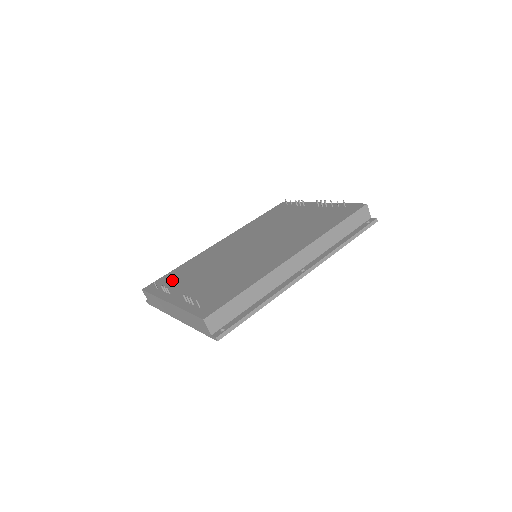
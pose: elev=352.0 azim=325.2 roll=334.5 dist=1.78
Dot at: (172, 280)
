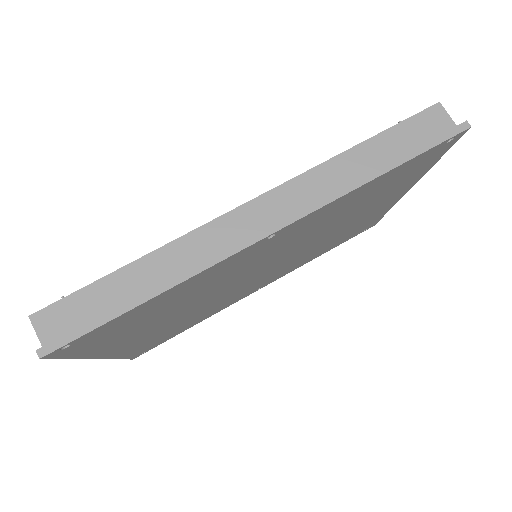
Dot at: occluded
